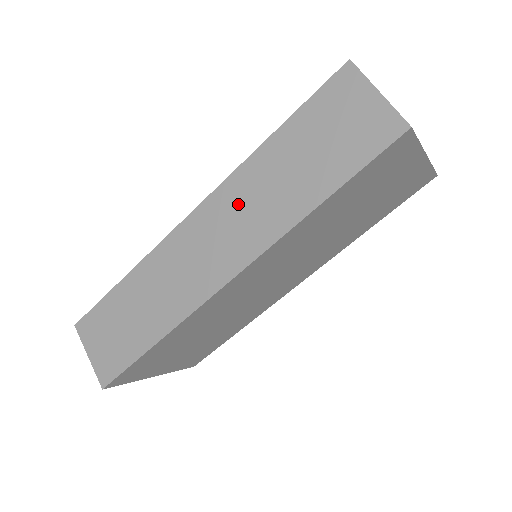
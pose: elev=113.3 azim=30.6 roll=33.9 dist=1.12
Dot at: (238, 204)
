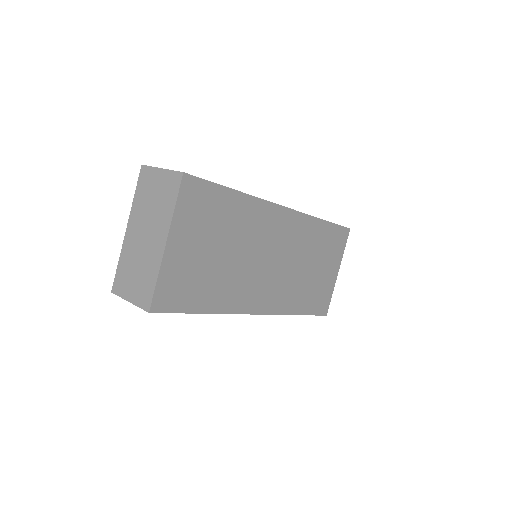
Dot at: occluded
